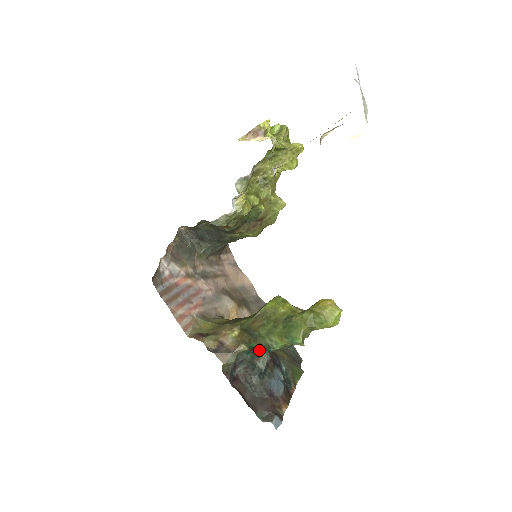
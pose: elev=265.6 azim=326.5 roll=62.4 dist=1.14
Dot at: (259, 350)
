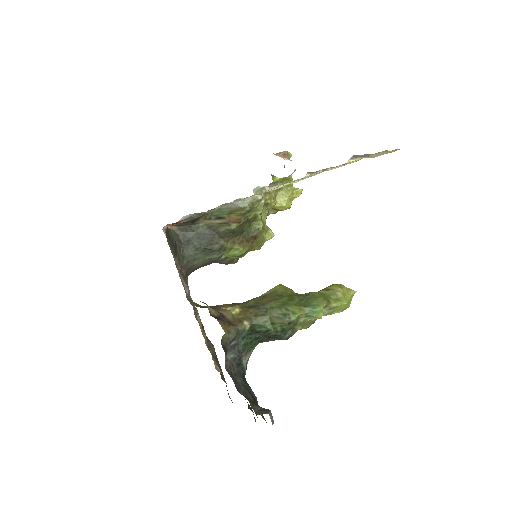
Dot at: (255, 337)
